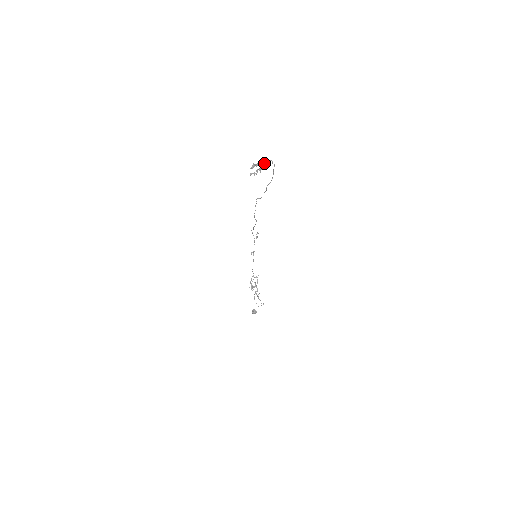
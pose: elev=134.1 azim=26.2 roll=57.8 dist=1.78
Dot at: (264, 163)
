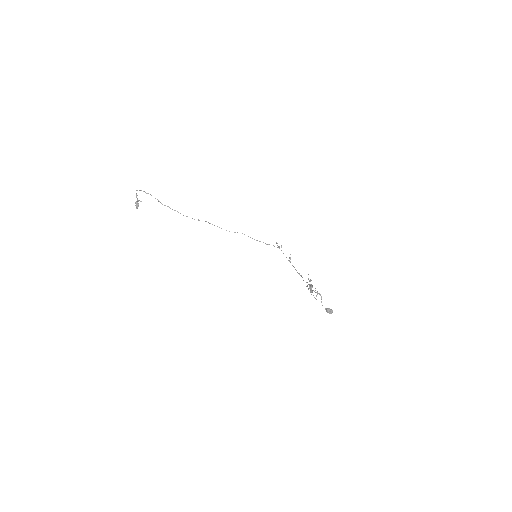
Dot at: occluded
